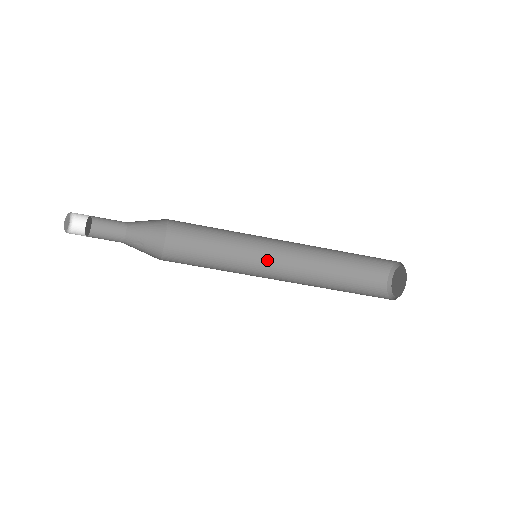
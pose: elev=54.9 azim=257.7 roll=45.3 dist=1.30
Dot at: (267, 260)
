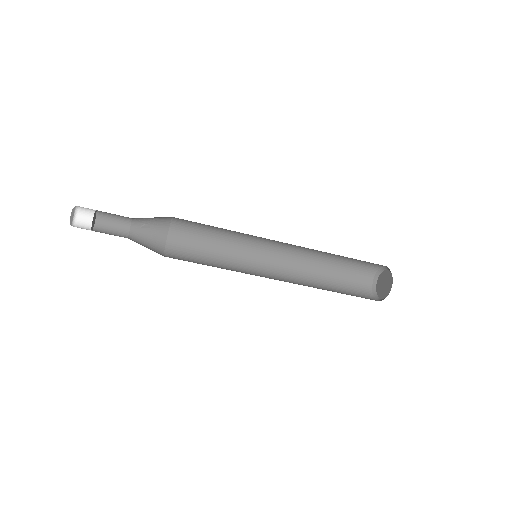
Dot at: (270, 244)
